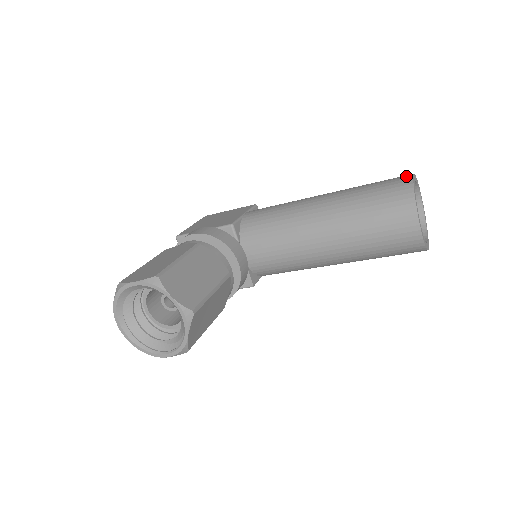
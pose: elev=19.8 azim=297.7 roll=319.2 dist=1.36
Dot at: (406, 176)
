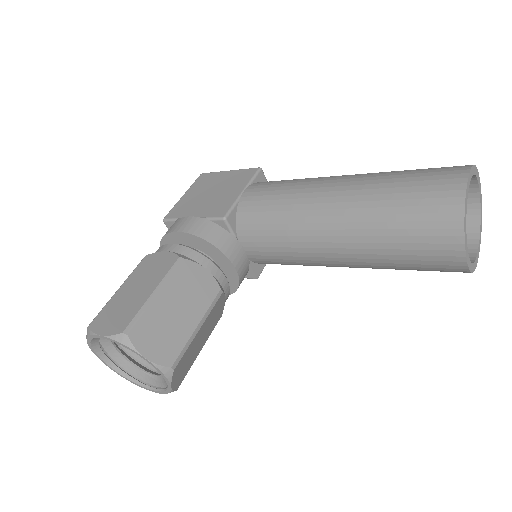
Dot at: (457, 176)
